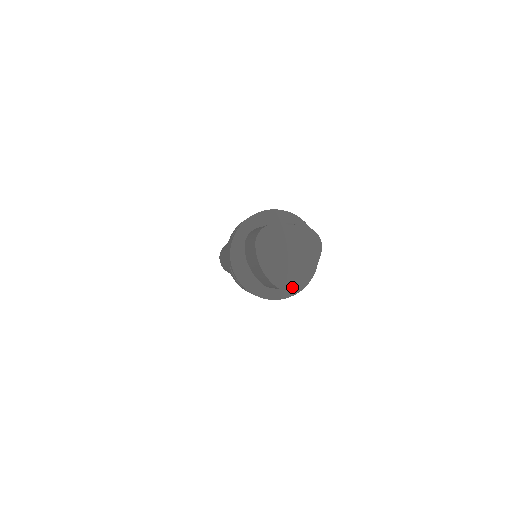
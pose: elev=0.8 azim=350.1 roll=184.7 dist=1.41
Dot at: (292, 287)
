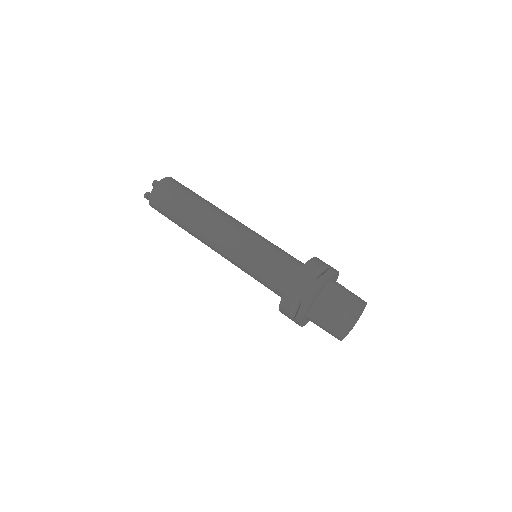
Dot at: occluded
